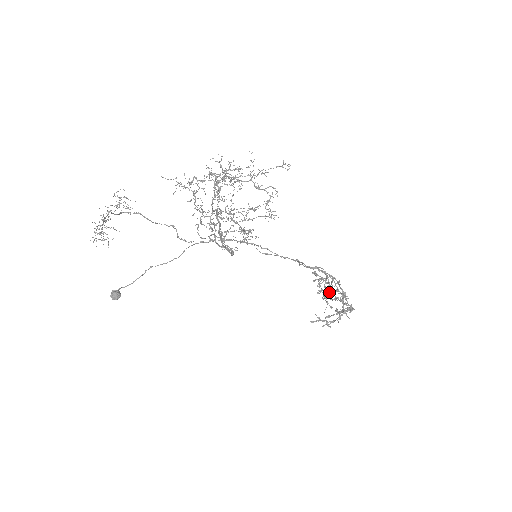
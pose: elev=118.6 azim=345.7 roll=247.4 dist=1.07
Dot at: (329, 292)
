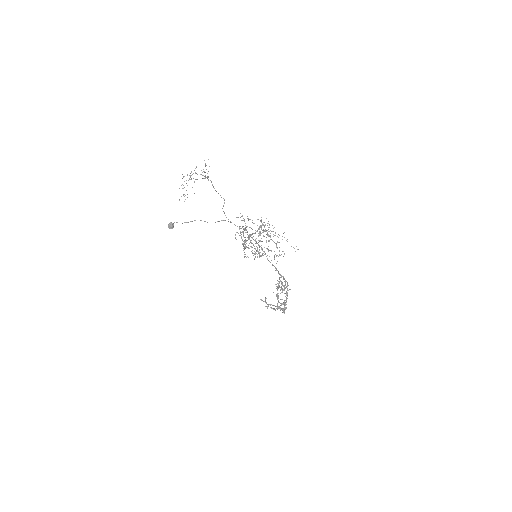
Dot at: (280, 293)
